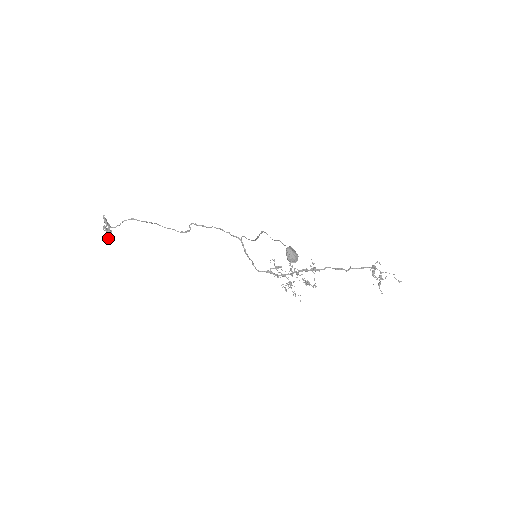
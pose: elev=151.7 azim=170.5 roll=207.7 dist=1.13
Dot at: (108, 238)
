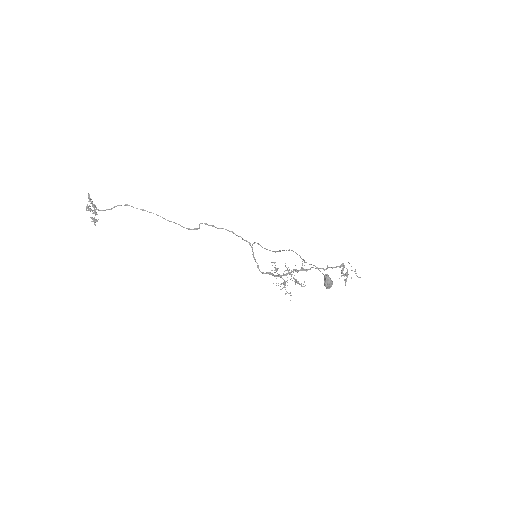
Dot at: occluded
